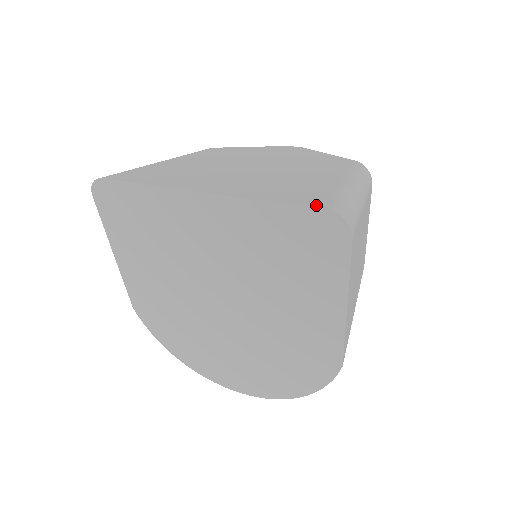
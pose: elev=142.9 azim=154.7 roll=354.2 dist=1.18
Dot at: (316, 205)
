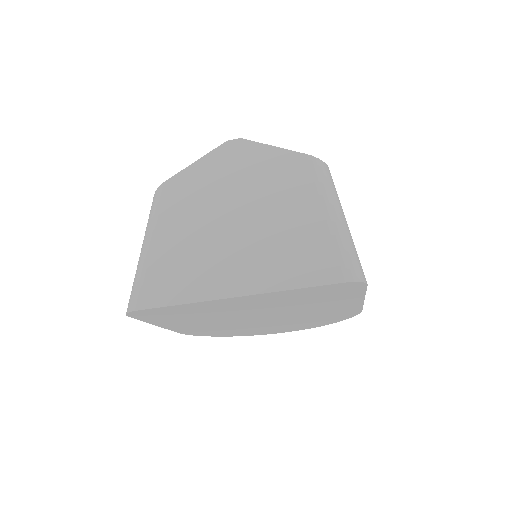
Dot at: (335, 278)
